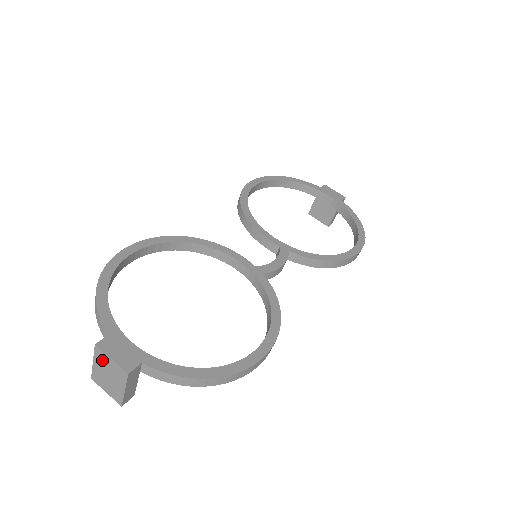
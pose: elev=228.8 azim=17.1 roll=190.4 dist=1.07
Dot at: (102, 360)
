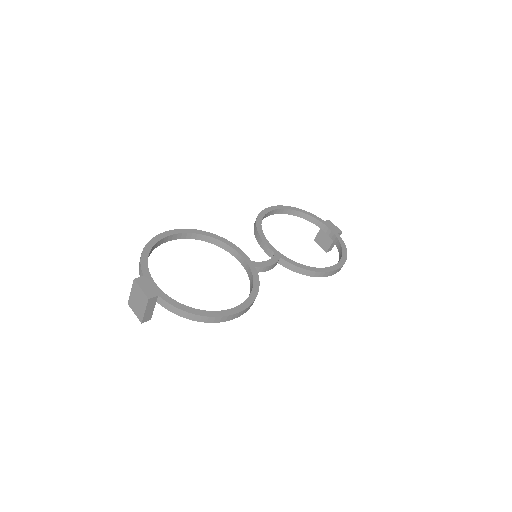
Dot at: (136, 290)
